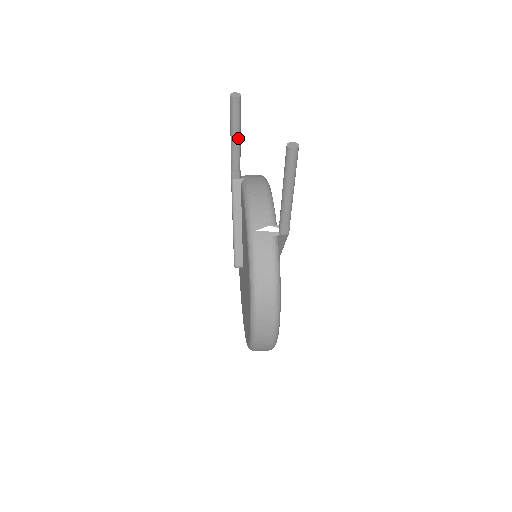
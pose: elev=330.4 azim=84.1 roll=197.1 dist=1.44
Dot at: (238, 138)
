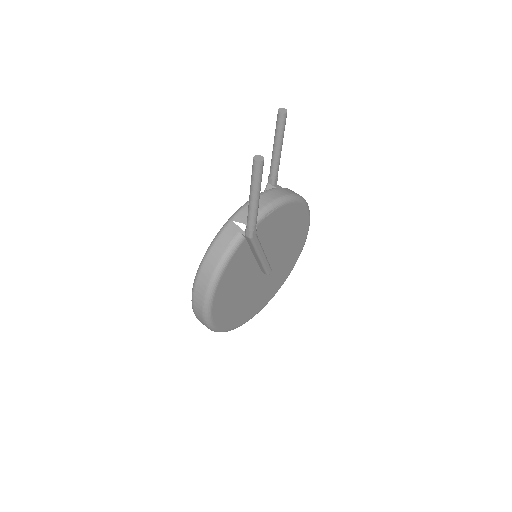
Dot at: (277, 148)
